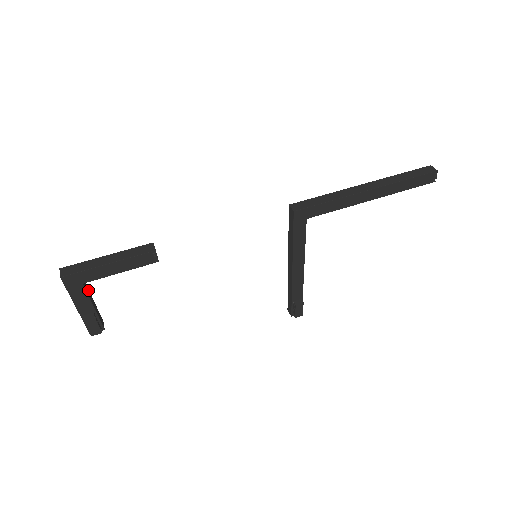
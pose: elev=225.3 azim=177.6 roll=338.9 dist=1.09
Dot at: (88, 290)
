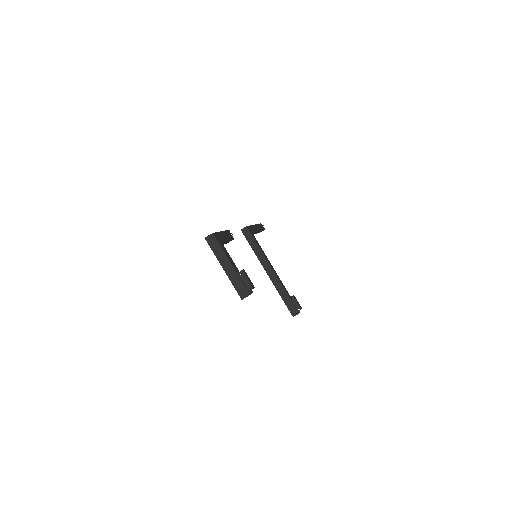
Dot at: occluded
